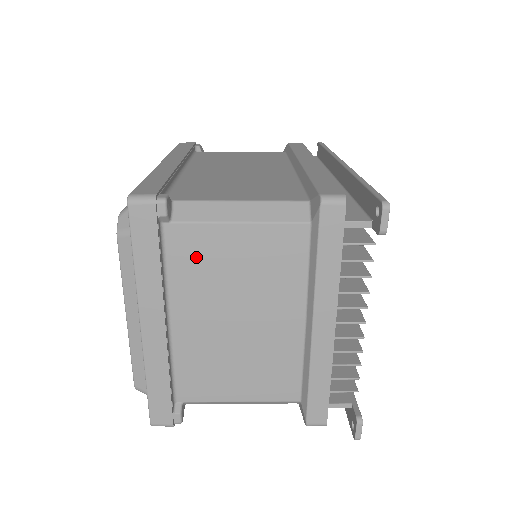
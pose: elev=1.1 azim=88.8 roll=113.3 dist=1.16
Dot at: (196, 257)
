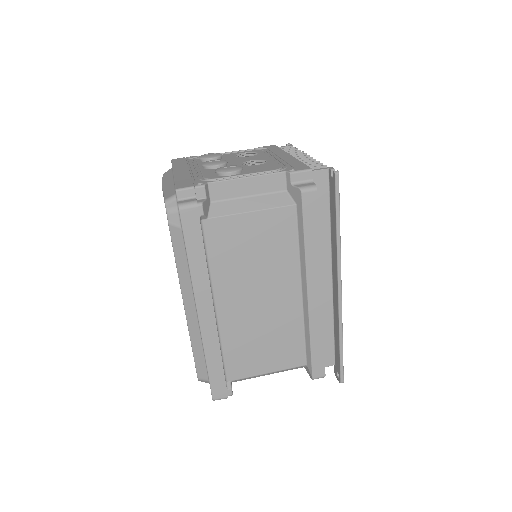
Dot at: occluded
